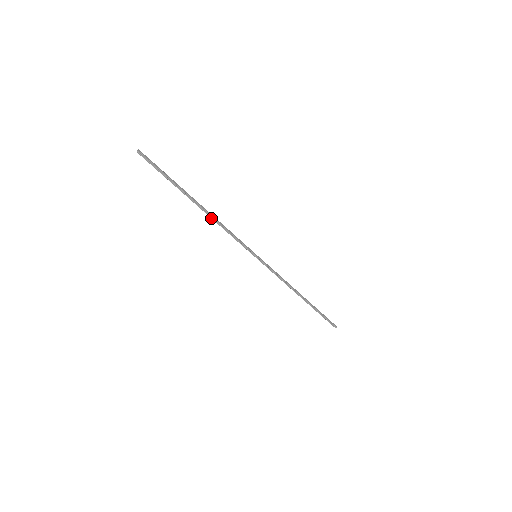
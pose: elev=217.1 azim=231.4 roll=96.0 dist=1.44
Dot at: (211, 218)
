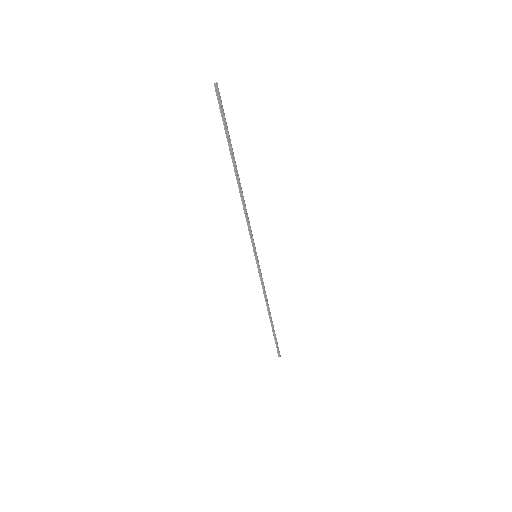
Dot at: (240, 196)
